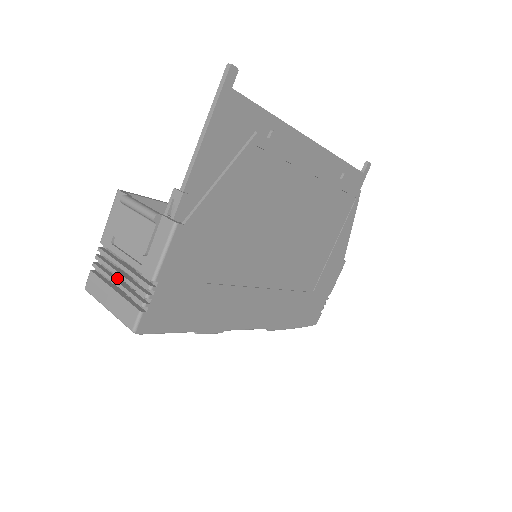
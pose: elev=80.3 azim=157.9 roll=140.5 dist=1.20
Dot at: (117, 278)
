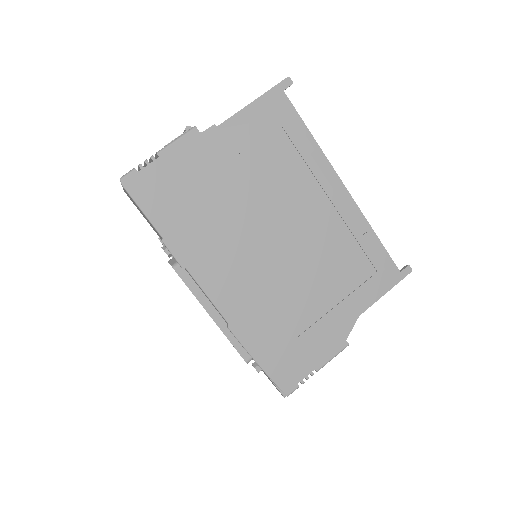
Dot at: occluded
